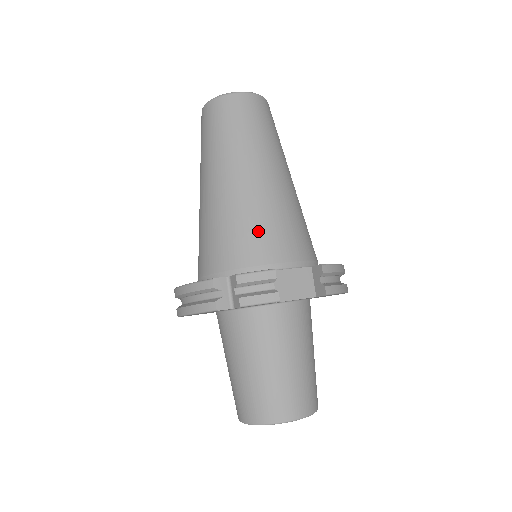
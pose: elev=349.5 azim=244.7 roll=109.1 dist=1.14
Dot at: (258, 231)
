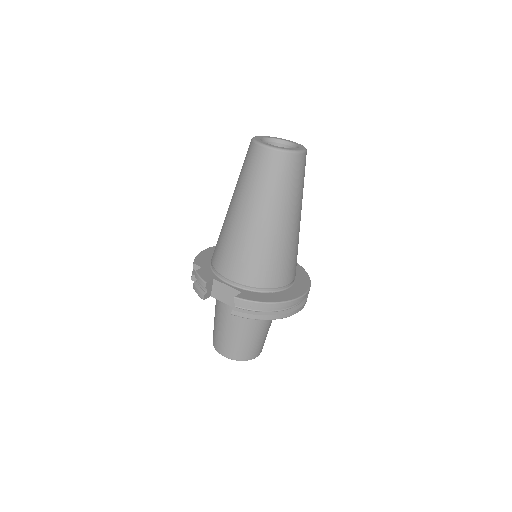
Dot at: (225, 252)
